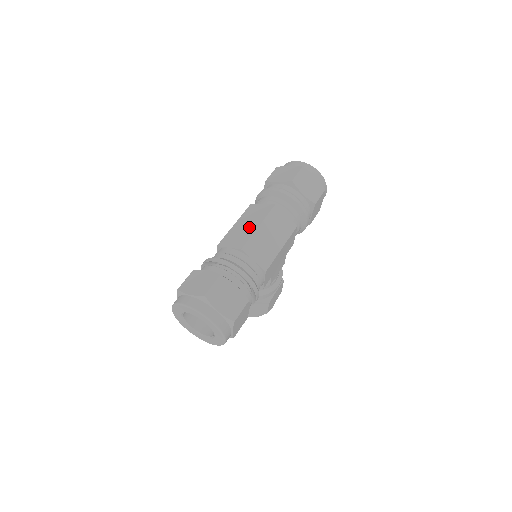
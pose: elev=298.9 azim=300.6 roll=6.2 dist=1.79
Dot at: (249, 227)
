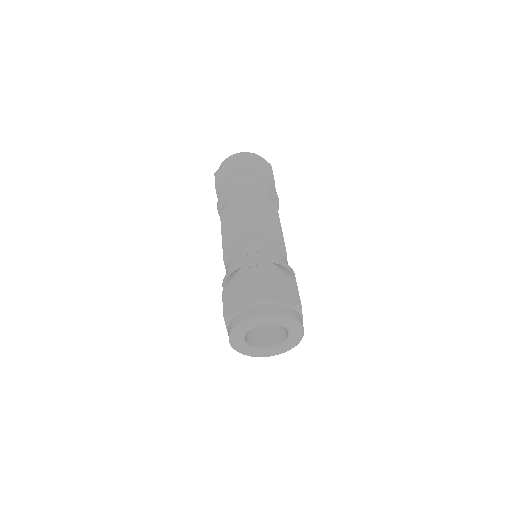
Dot at: (240, 225)
